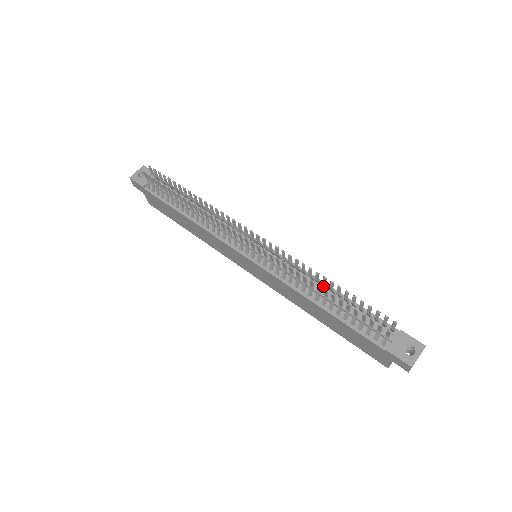
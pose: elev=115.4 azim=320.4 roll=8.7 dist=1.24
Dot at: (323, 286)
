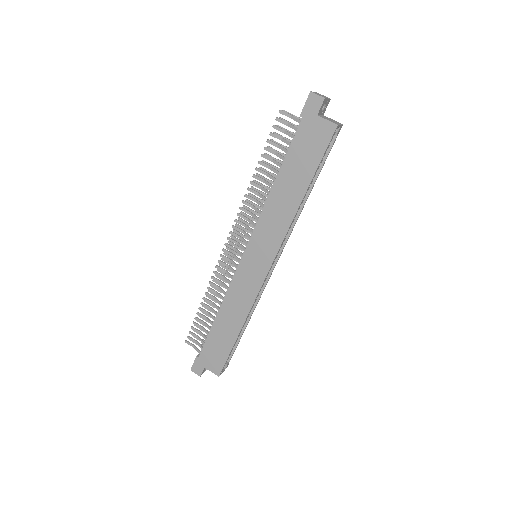
Dot at: occluded
